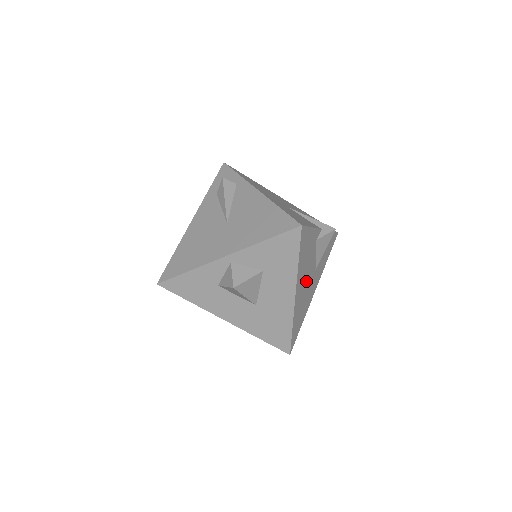
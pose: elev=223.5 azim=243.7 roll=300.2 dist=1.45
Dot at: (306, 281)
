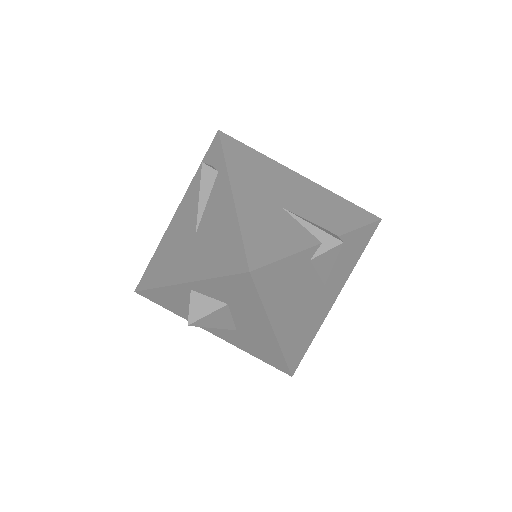
Dot at: (301, 306)
